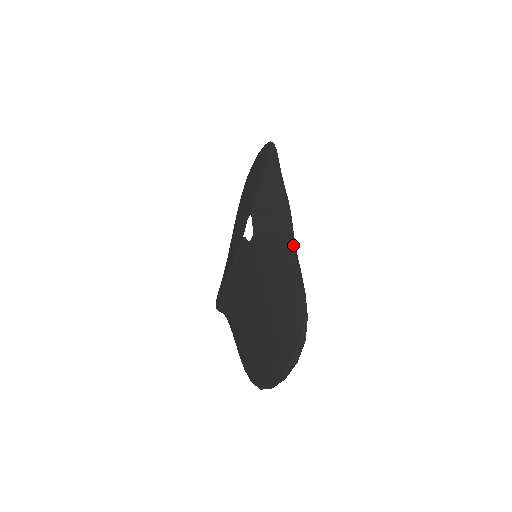
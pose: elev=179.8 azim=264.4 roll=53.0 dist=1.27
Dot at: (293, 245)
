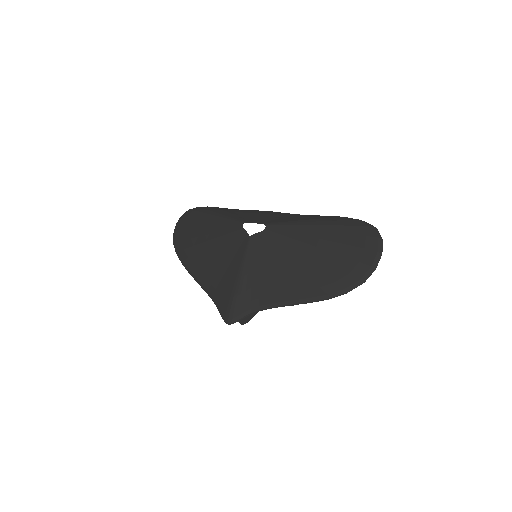
Dot at: (304, 215)
